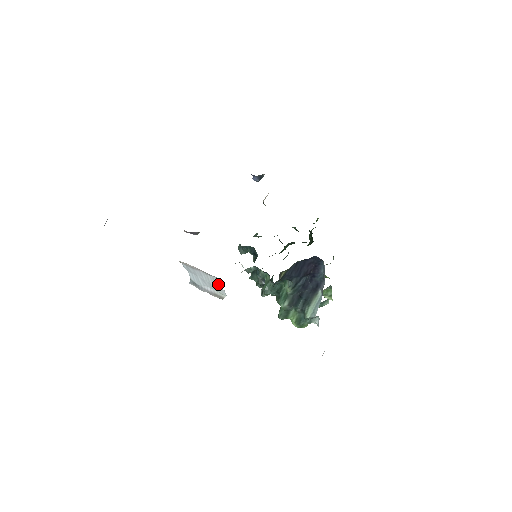
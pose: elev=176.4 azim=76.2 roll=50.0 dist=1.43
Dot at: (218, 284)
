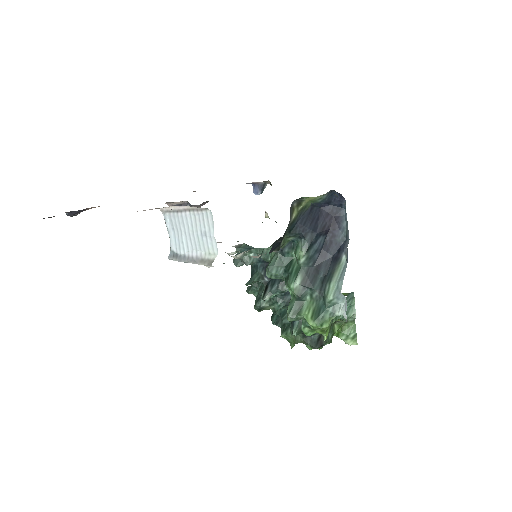
Dot at: (208, 229)
